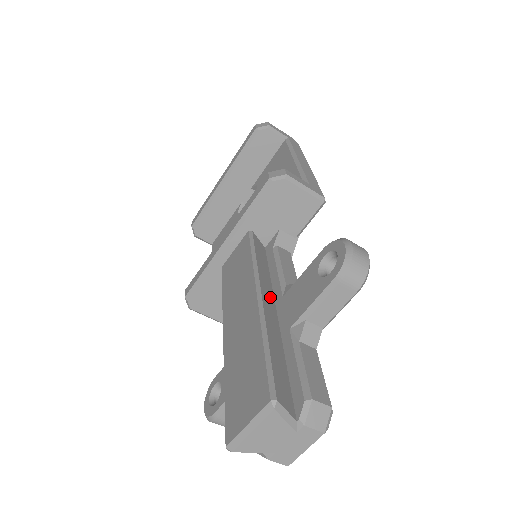
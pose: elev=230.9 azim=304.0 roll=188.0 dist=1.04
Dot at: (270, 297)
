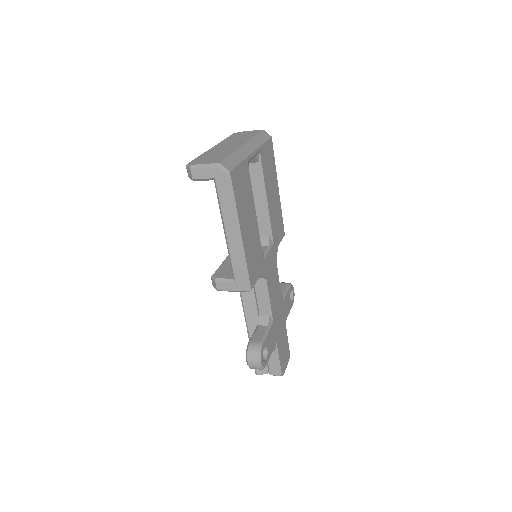
Dot at: (256, 317)
